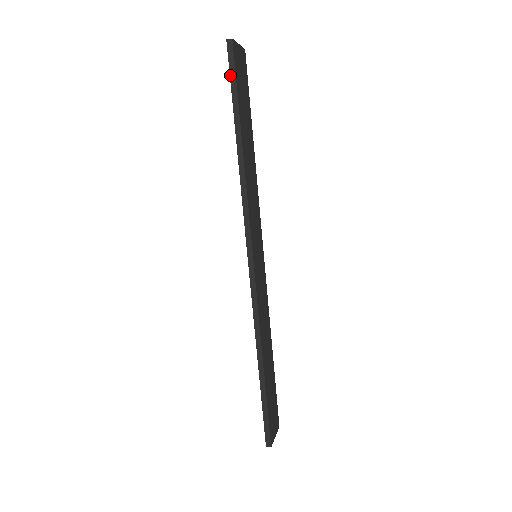
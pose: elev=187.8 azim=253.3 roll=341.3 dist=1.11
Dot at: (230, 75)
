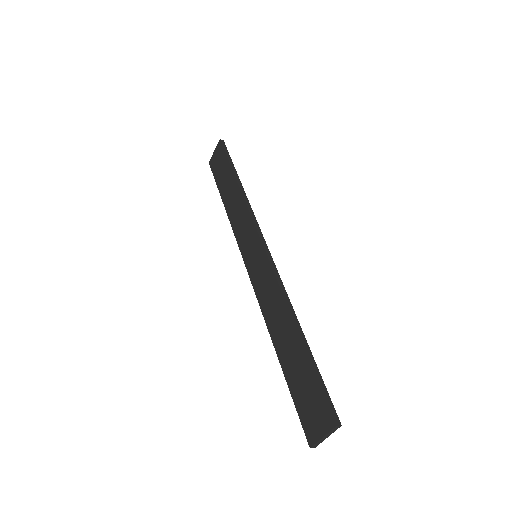
Dot at: (225, 152)
